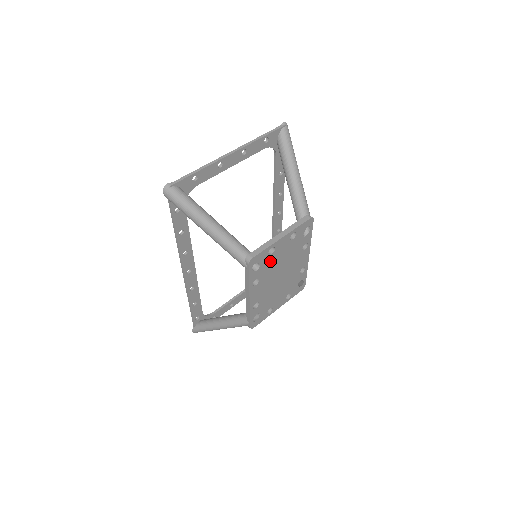
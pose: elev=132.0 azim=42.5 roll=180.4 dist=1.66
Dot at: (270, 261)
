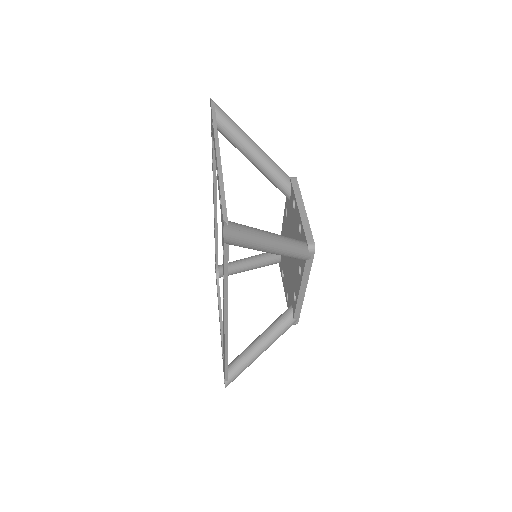
Dot at: occluded
